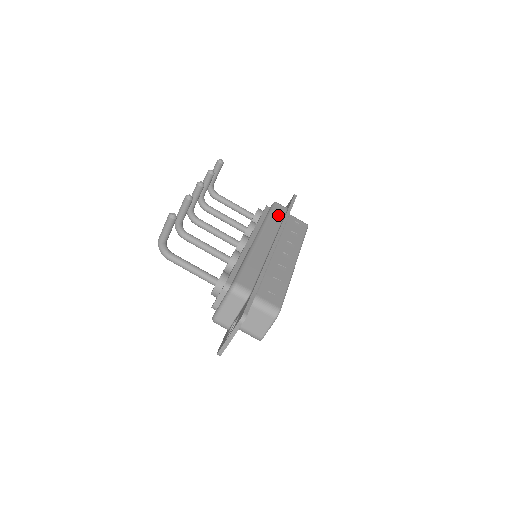
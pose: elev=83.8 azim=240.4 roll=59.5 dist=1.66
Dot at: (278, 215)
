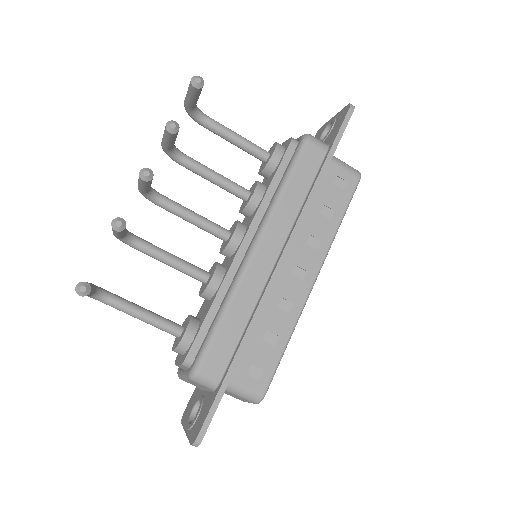
Dot at: (304, 176)
